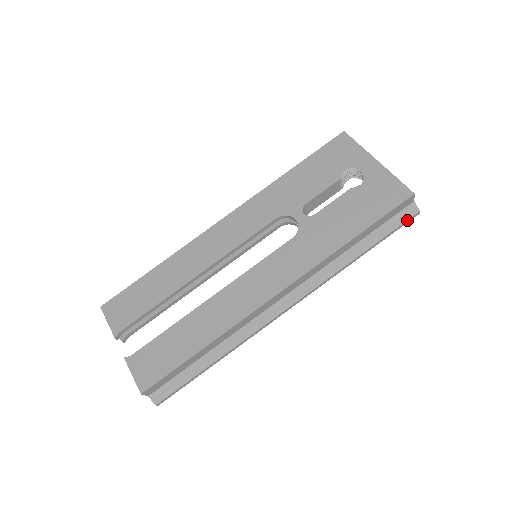
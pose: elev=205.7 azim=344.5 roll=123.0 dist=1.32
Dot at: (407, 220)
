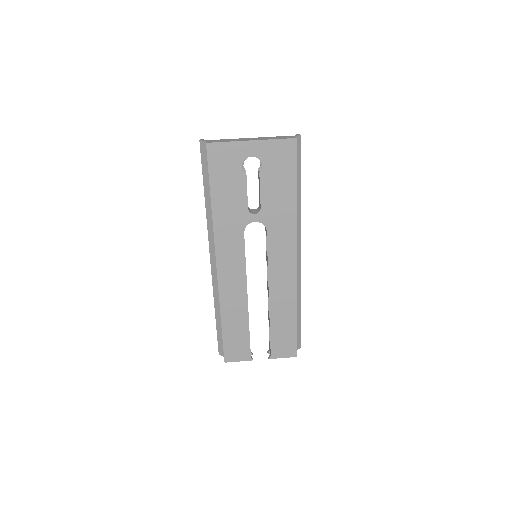
Dot at: (300, 148)
